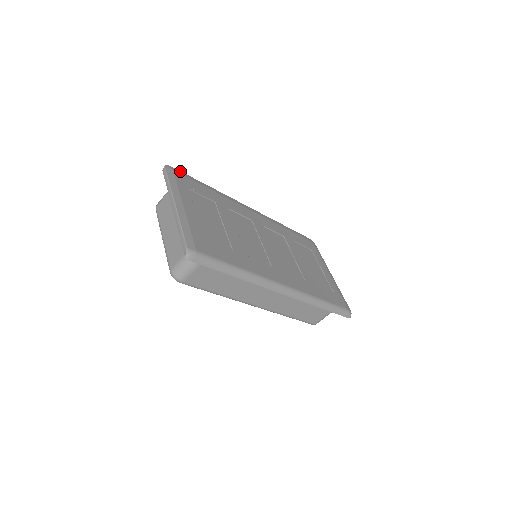
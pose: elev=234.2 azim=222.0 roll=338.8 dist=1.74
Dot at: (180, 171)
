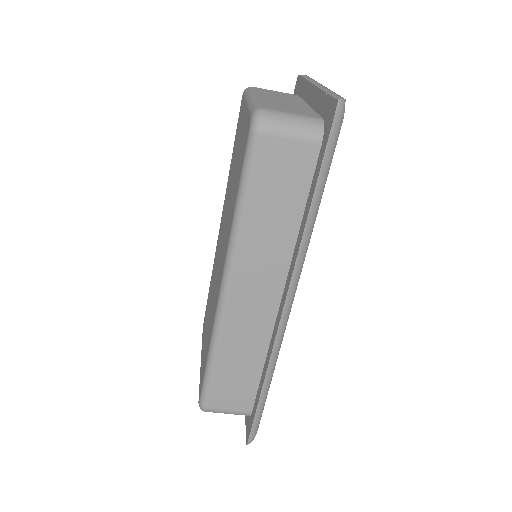
Dot at: occluded
